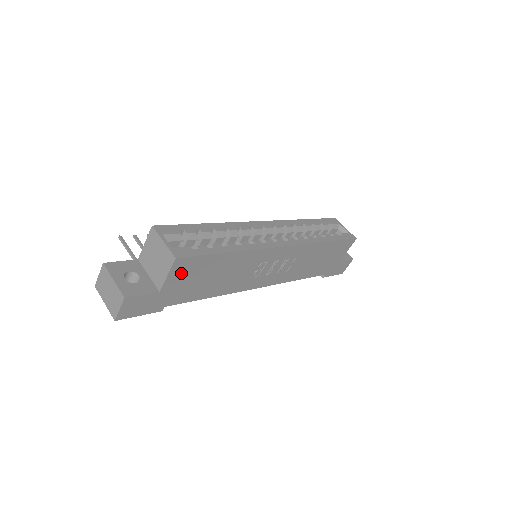
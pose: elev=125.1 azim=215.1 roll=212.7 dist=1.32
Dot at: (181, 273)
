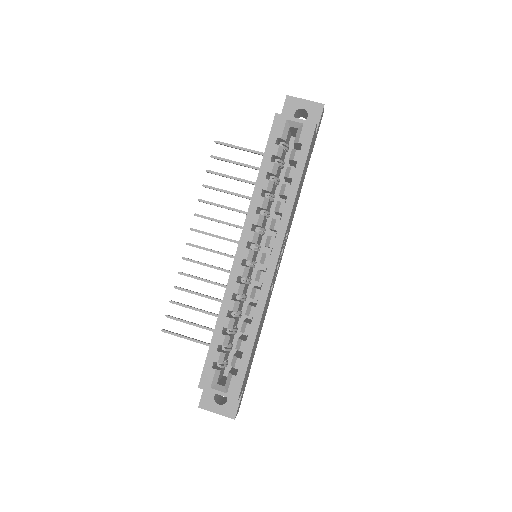
Dot at: (244, 382)
